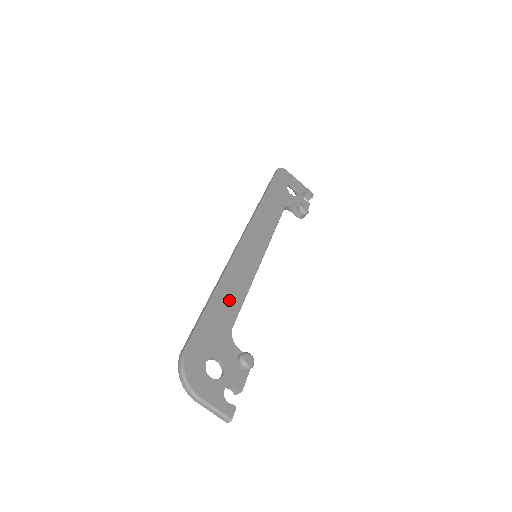
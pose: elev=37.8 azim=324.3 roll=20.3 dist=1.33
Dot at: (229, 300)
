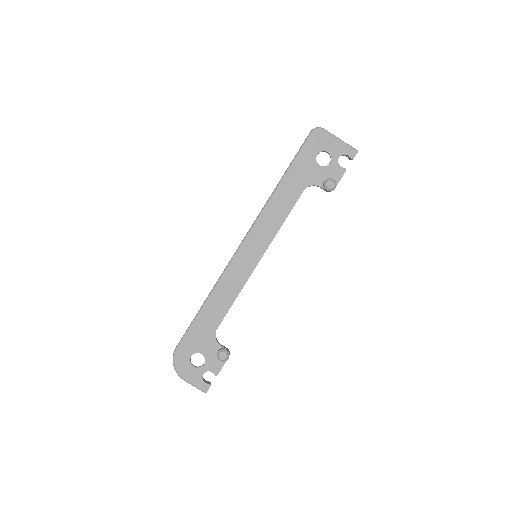
Dot at: (218, 306)
